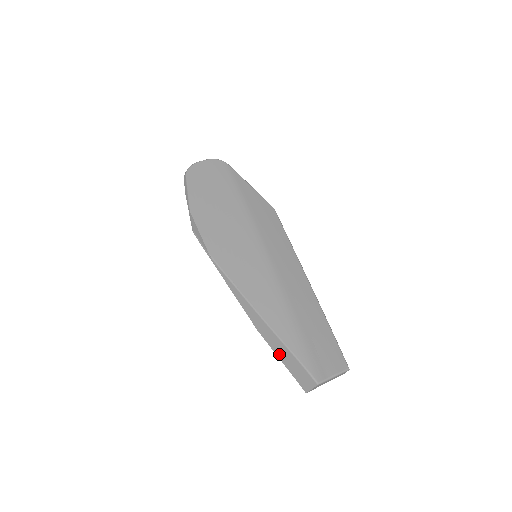
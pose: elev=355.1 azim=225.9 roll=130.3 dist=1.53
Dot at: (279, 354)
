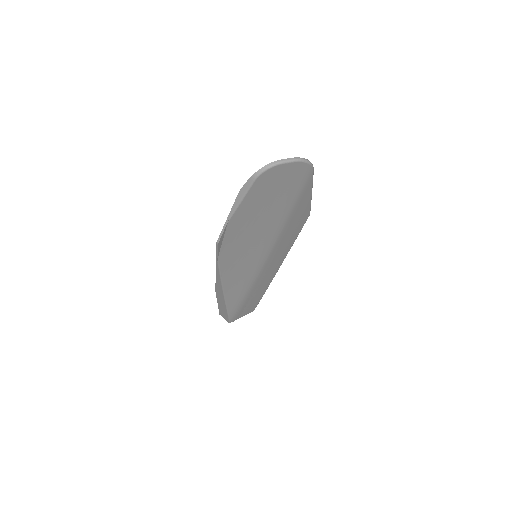
Dot at: (219, 303)
